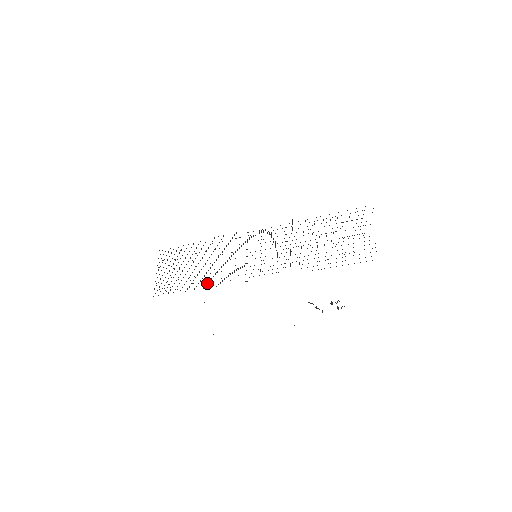
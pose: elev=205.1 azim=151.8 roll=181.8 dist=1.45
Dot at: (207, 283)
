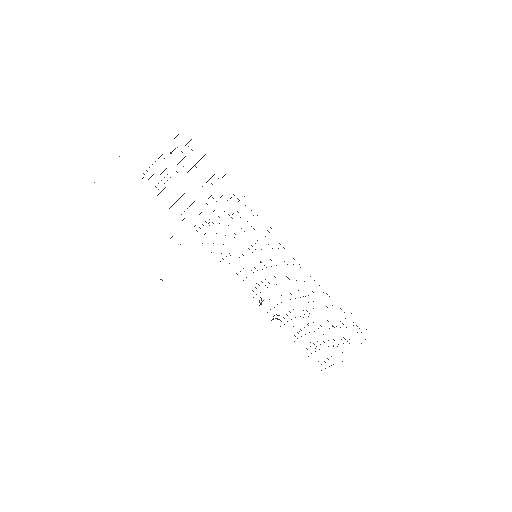
Dot at: occluded
